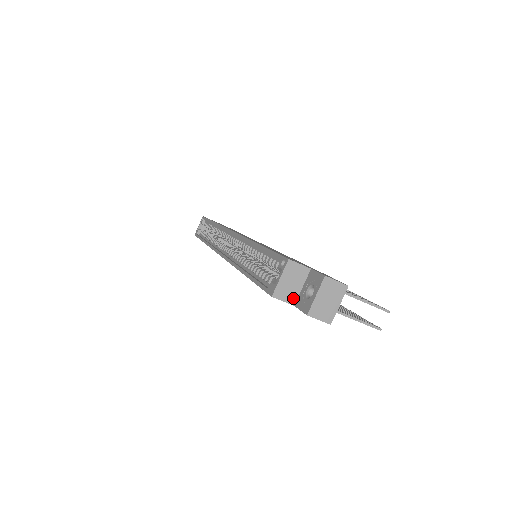
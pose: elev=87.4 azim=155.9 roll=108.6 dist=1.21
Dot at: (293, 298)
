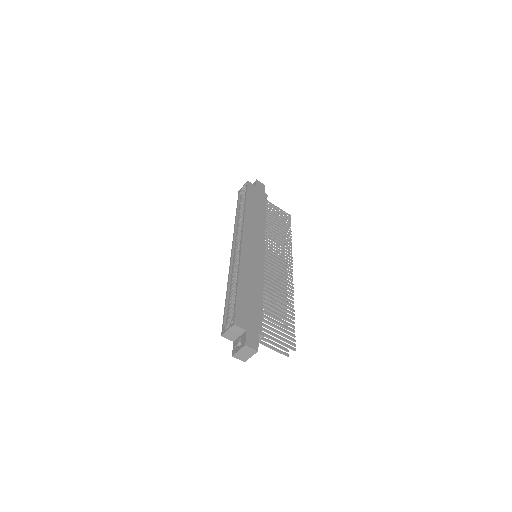
Dot at: (233, 339)
